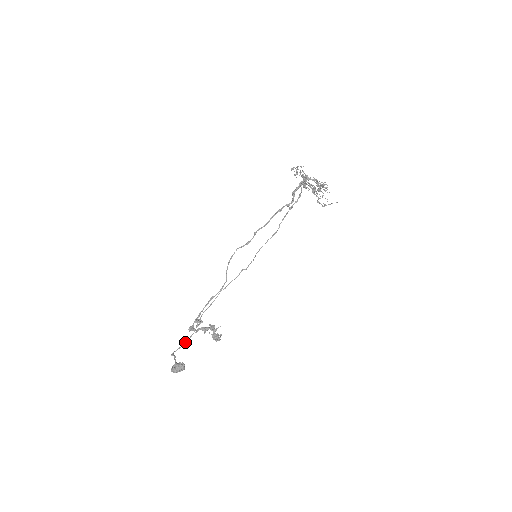
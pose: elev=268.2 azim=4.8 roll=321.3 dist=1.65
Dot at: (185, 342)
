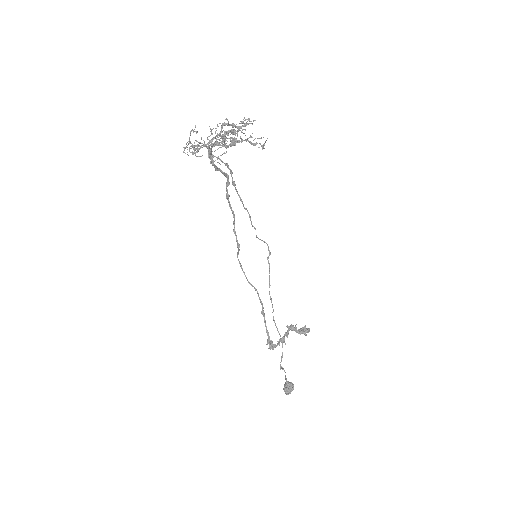
Dot at: occluded
